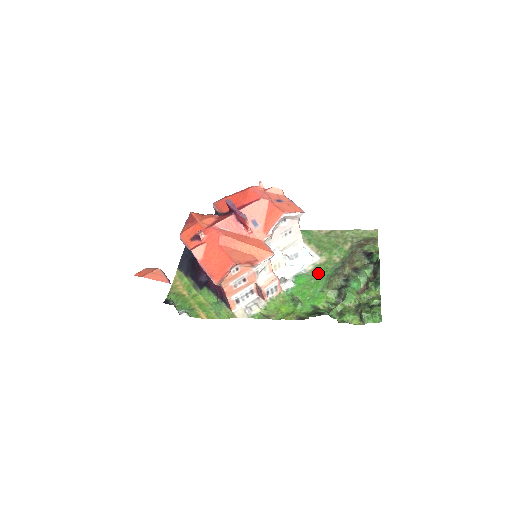
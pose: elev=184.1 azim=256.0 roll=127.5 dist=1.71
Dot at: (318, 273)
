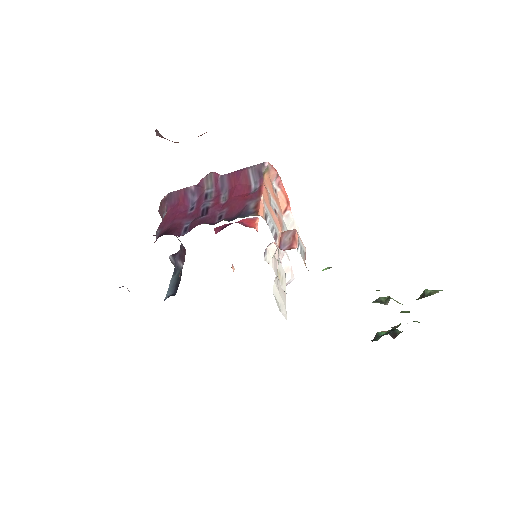
Dot at: occluded
